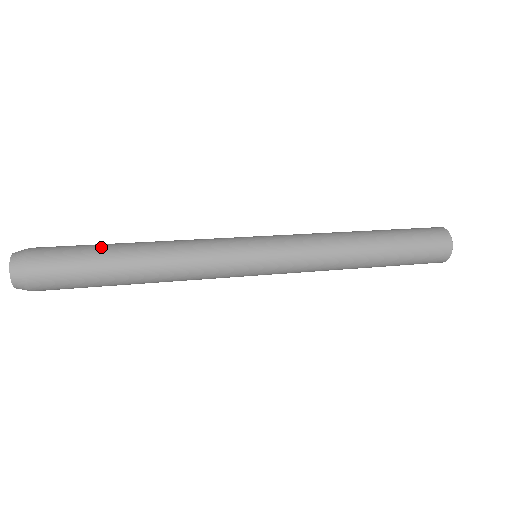
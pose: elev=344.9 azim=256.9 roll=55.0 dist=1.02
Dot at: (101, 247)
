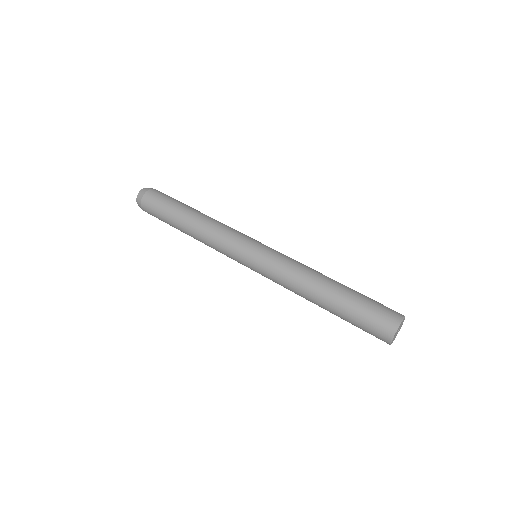
Dot at: (171, 214)
